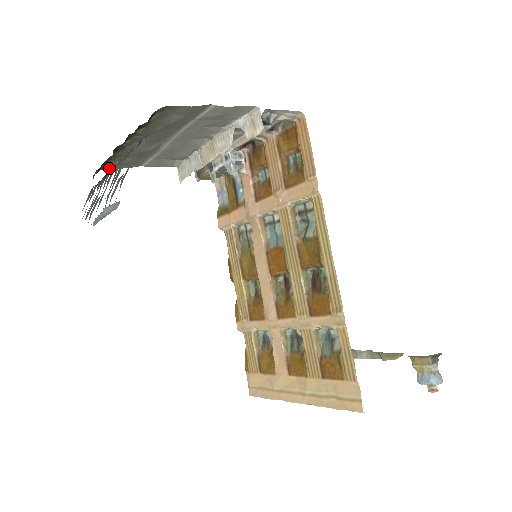
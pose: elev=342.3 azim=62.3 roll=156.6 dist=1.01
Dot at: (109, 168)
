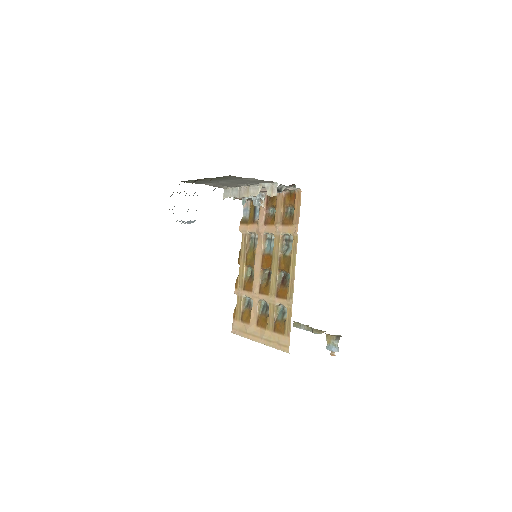
Dot at: occluded
